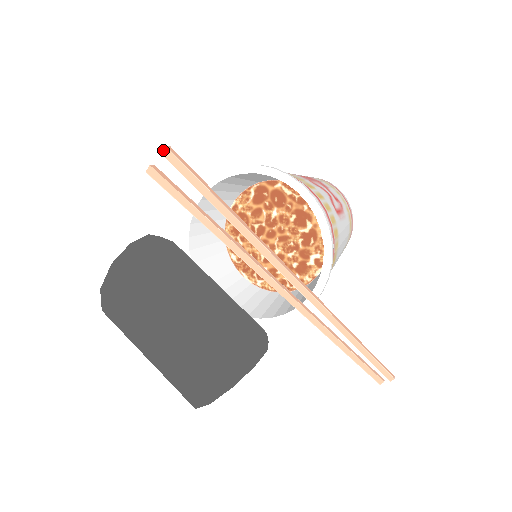
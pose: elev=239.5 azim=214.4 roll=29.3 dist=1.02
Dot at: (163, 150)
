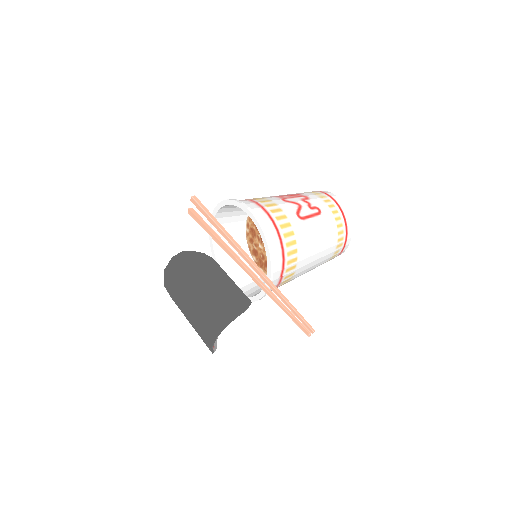
Dot at: (191, 199)
